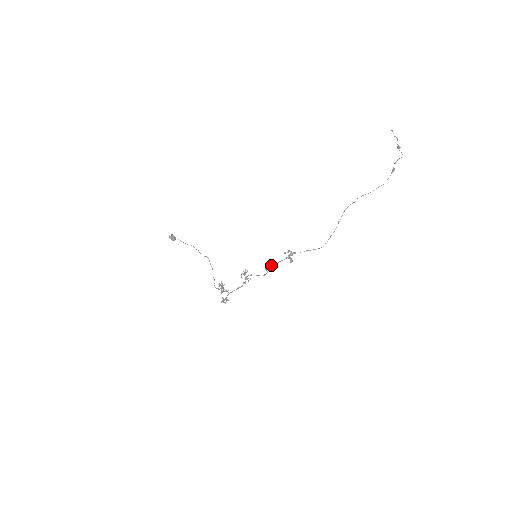
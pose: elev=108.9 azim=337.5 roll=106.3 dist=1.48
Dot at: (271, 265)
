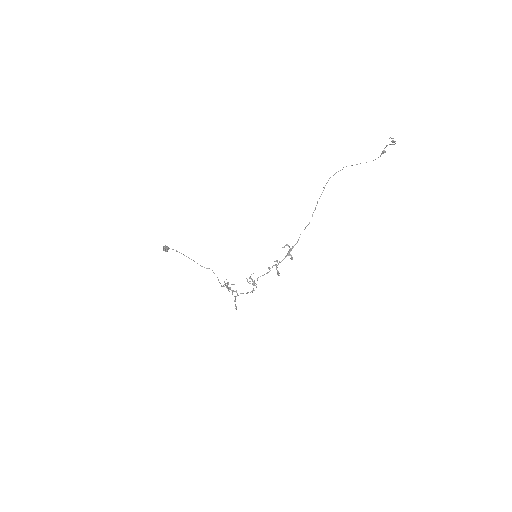
Dot at: (273, 265)
